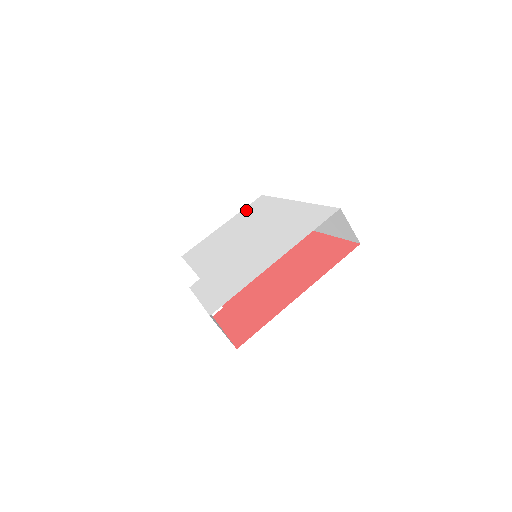
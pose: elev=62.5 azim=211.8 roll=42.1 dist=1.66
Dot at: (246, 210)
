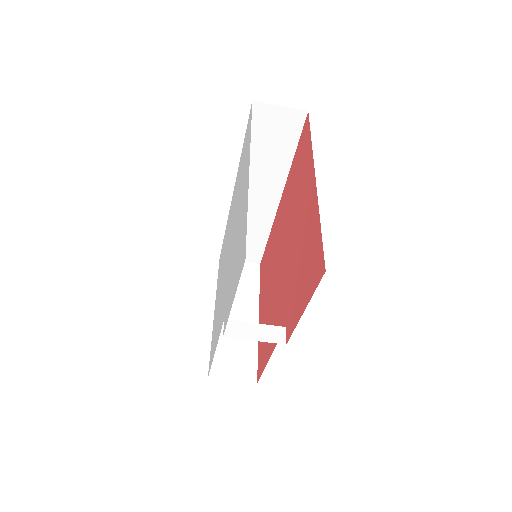
Dot at: (218, 276)
